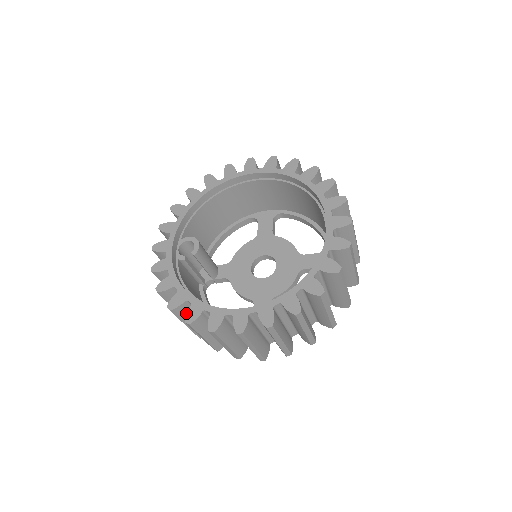
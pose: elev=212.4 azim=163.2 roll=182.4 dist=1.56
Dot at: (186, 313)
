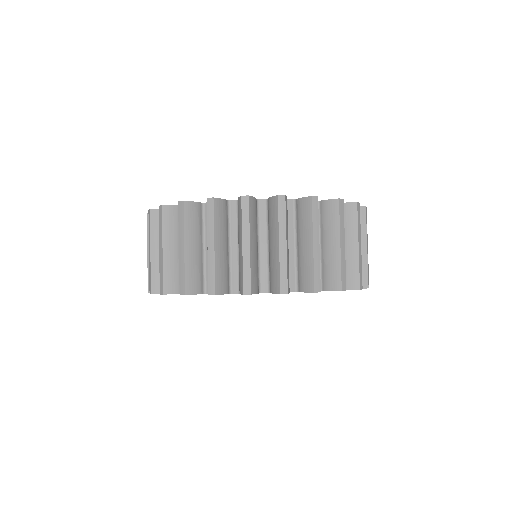
Dot at: occluded
